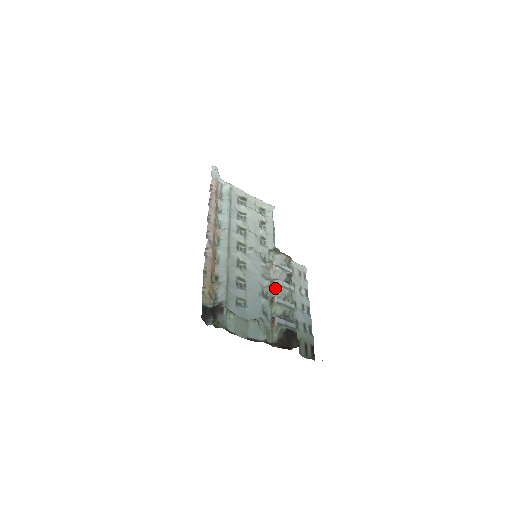
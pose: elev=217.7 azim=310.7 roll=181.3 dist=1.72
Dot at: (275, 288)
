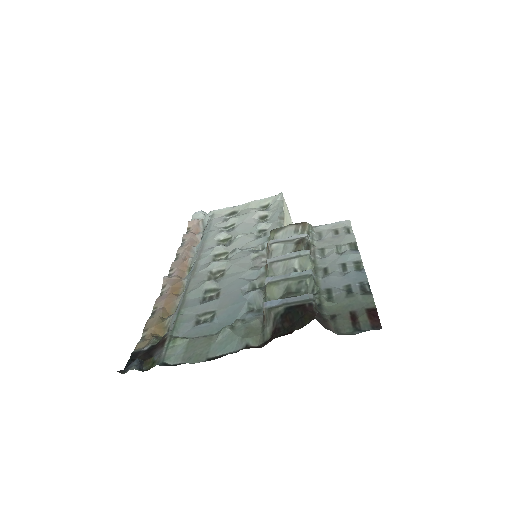
Dot at: (270, 269)
